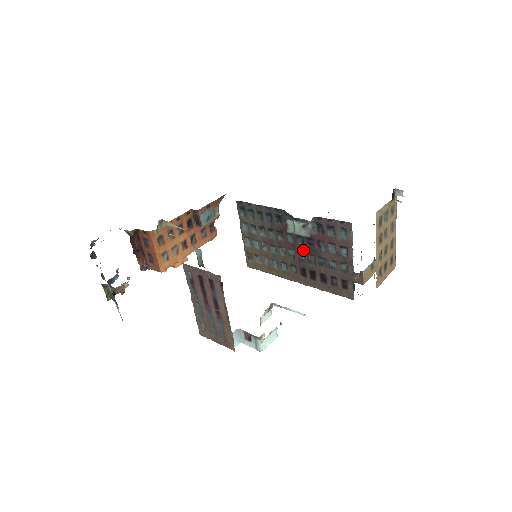
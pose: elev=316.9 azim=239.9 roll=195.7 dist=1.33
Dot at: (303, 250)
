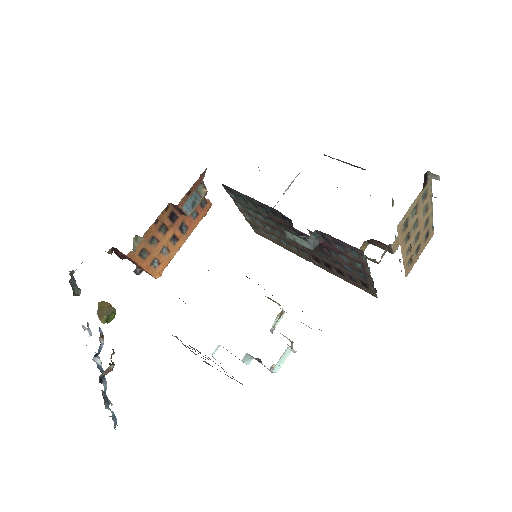
Dot at: occluded
